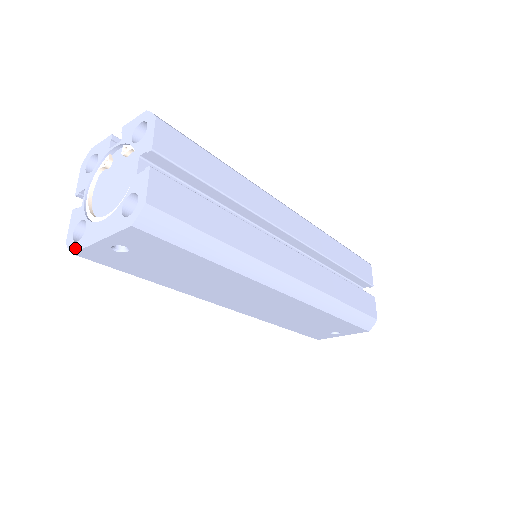
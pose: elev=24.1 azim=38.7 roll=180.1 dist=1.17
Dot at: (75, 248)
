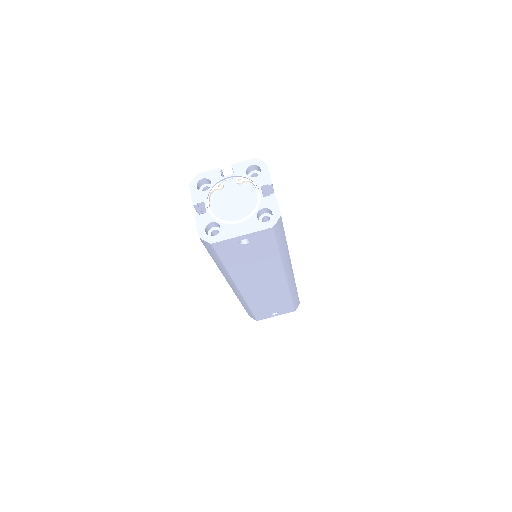
Dot at: (214, 240)
